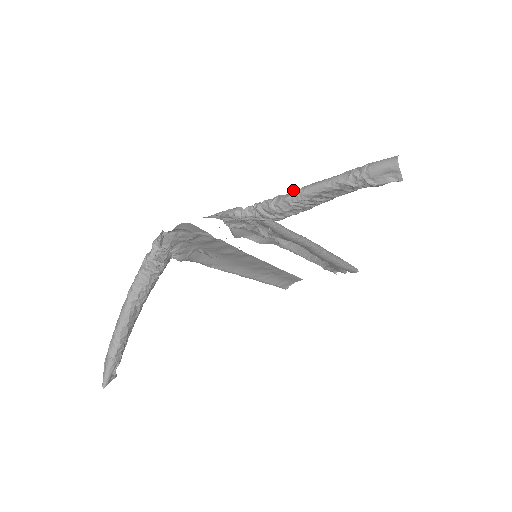
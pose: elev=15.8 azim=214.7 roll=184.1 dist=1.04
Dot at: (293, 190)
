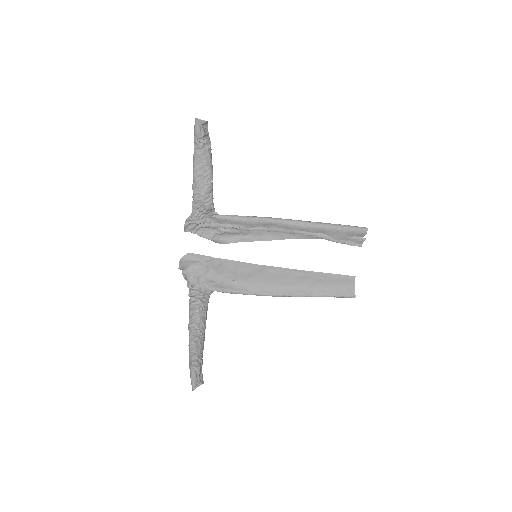
Dot at: (193, 181)
